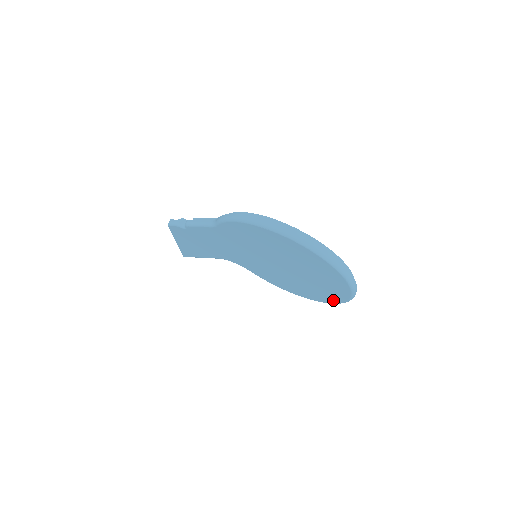
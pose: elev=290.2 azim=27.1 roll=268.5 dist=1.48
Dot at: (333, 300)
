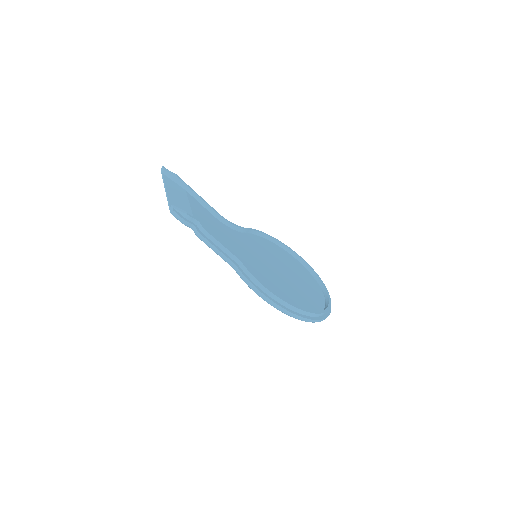
Dot at: occluded
